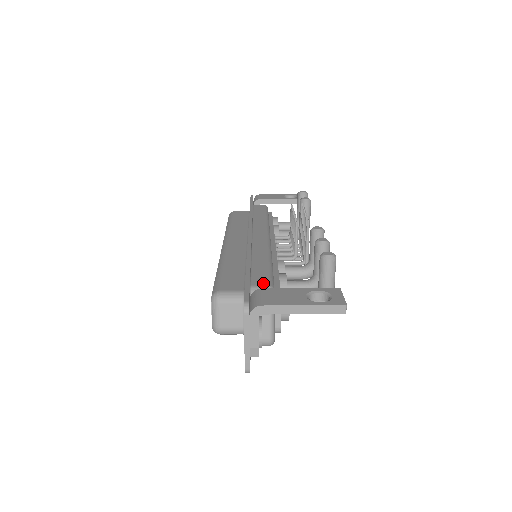
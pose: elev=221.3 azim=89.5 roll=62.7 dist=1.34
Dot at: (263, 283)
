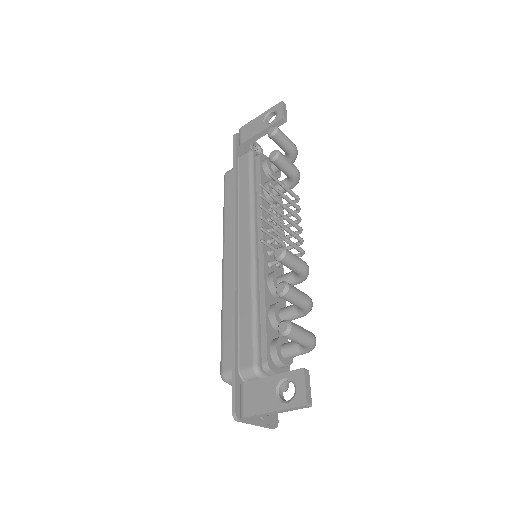
Dot at: (248, 362)
